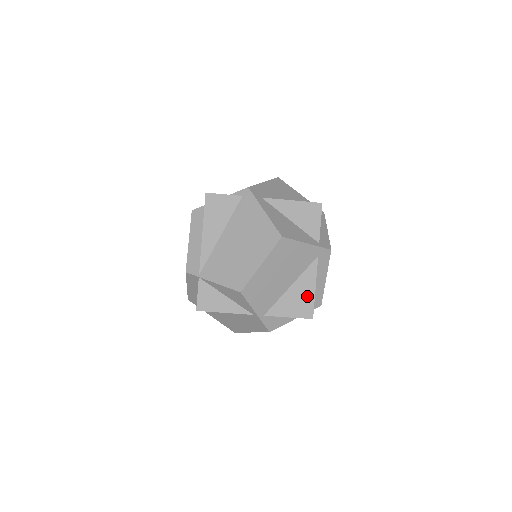
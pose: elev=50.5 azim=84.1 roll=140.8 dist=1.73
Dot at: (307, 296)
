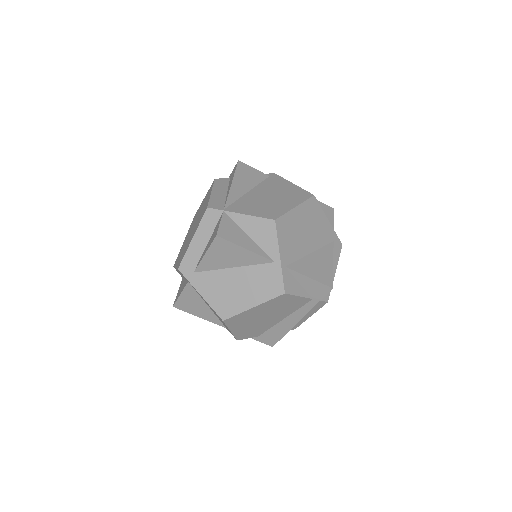
Dot at: (326, 267)
